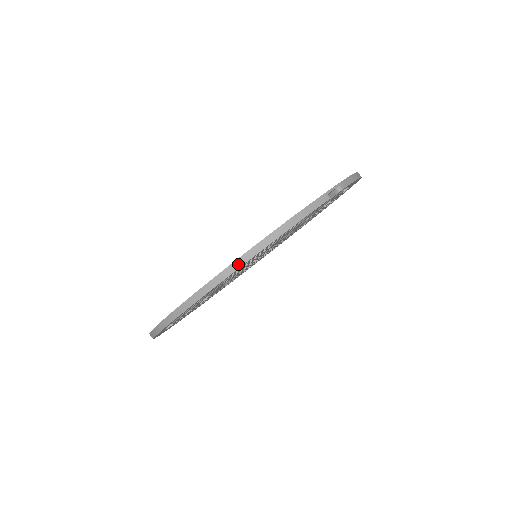
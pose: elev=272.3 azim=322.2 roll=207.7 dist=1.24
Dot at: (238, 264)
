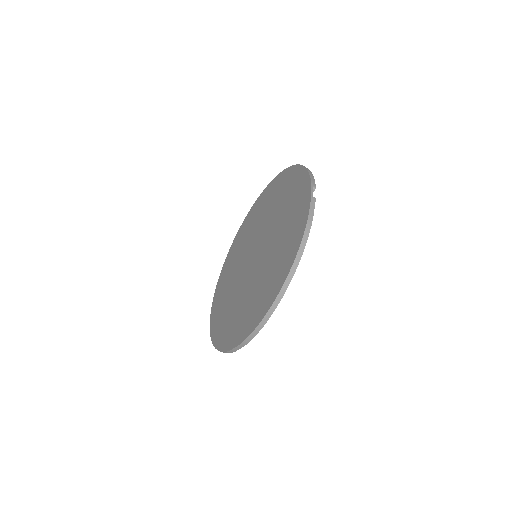
Dot at: (292, 273)
